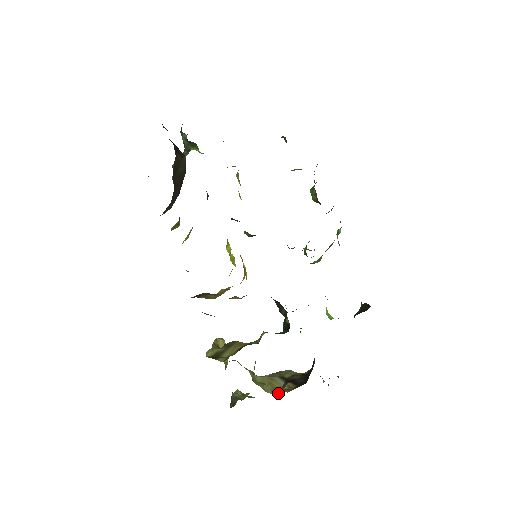
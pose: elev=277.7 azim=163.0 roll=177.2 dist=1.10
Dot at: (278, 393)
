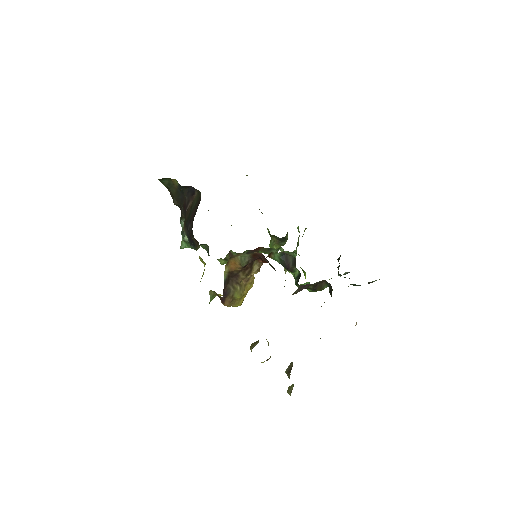
Dot at: occluded
